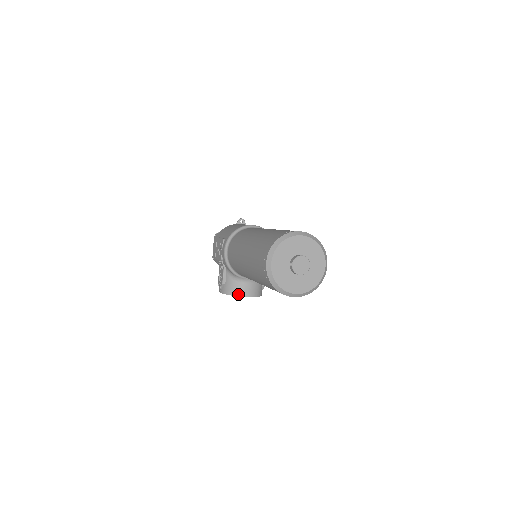
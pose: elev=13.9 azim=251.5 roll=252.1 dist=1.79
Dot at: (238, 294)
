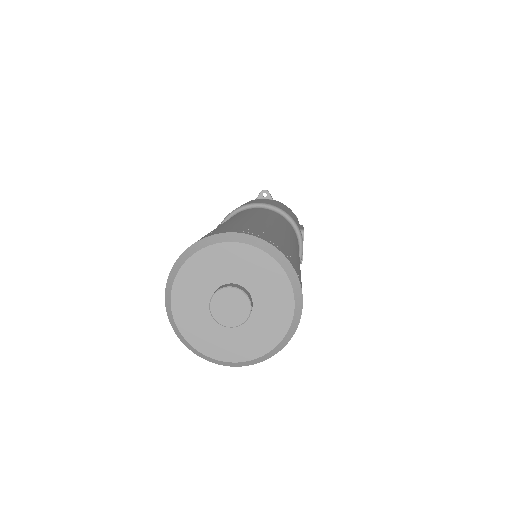
Dot at: occluded
